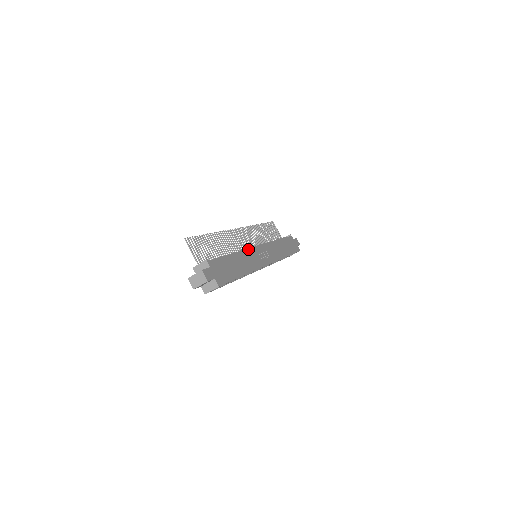
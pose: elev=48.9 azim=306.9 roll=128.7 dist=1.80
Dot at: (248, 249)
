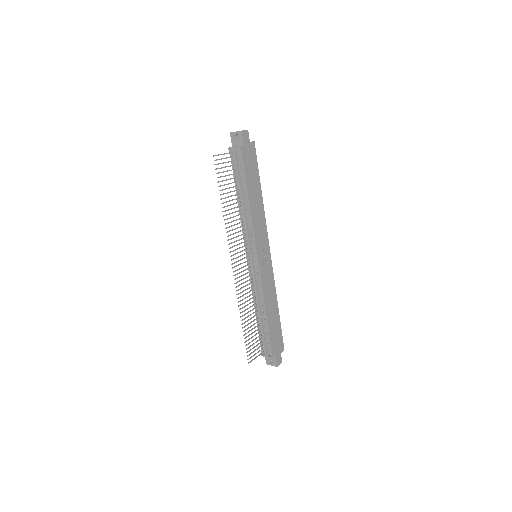
Dot at: (262, 285)
